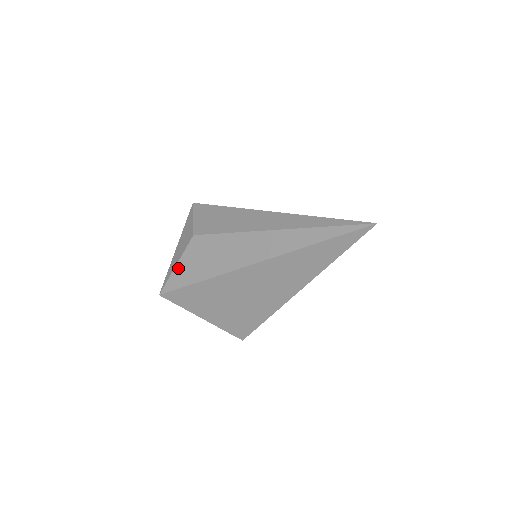
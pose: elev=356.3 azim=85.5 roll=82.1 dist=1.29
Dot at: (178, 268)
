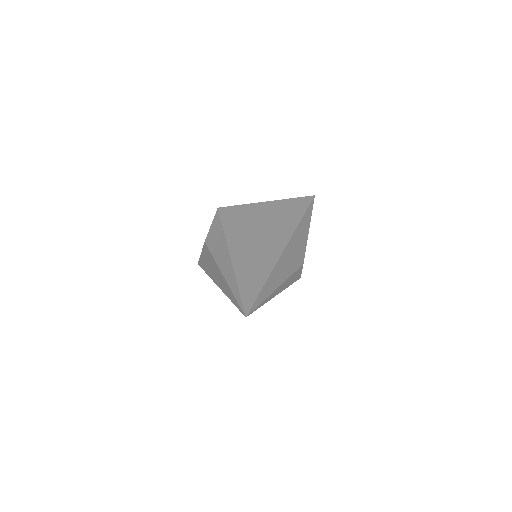
Dot at: (201, 256)
